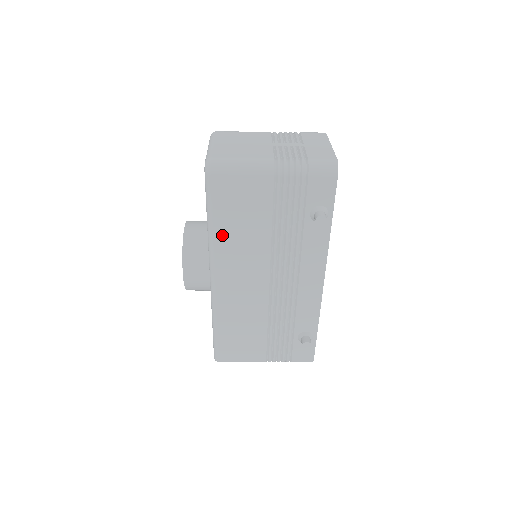
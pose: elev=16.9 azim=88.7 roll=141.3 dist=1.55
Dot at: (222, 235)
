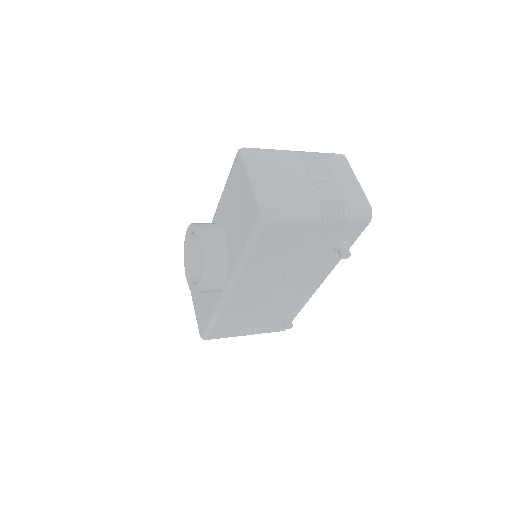
Dot at: (254, 263)
